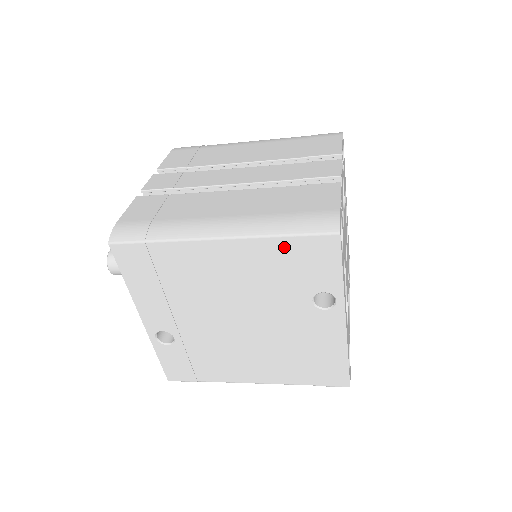
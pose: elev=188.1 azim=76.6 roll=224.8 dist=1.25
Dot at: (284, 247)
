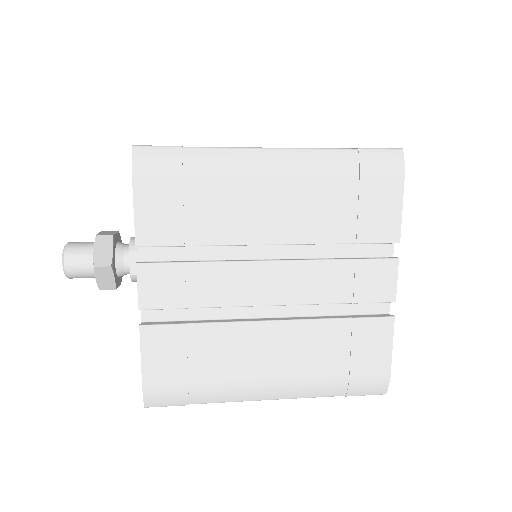
Dot at: occluded
